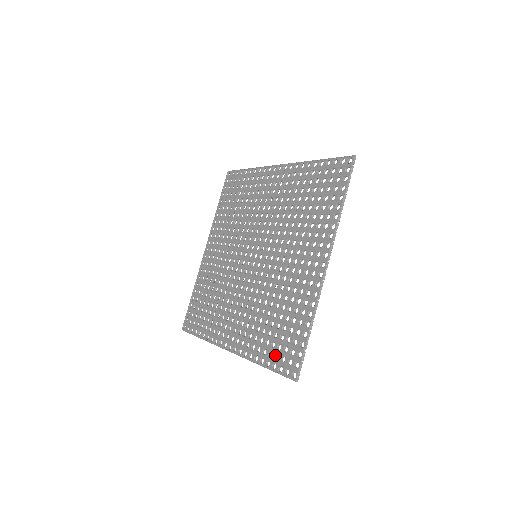
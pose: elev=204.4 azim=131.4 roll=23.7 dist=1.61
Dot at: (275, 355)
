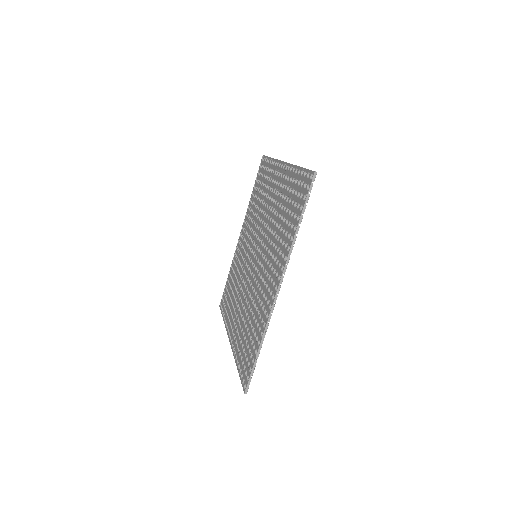
Dot at: (297, 209)
